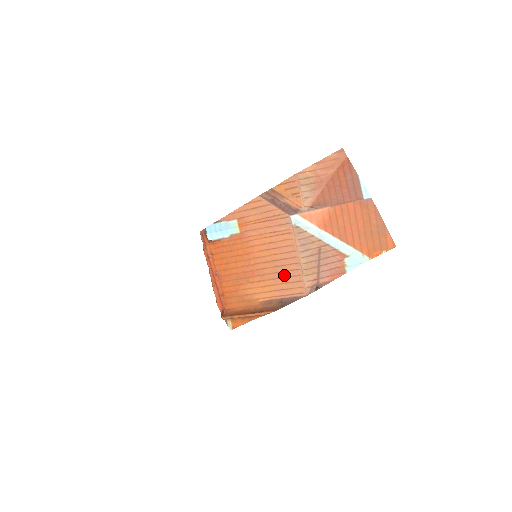
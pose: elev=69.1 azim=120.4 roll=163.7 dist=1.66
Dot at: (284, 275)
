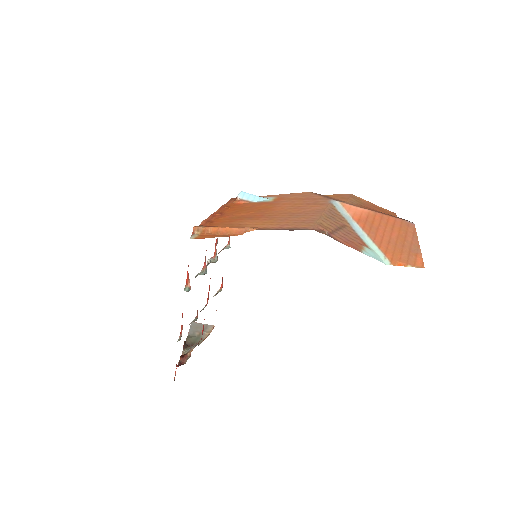
Dot at: (296, 219)
